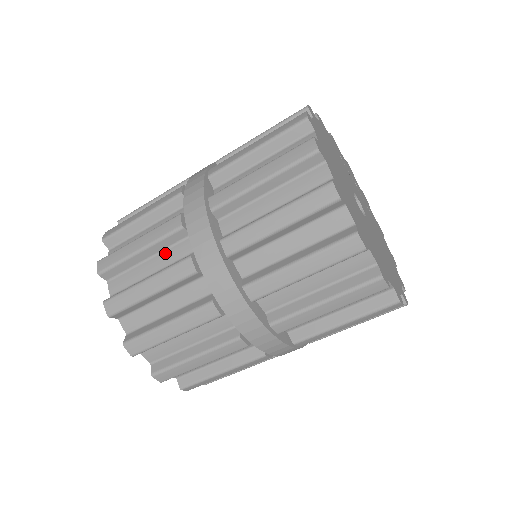
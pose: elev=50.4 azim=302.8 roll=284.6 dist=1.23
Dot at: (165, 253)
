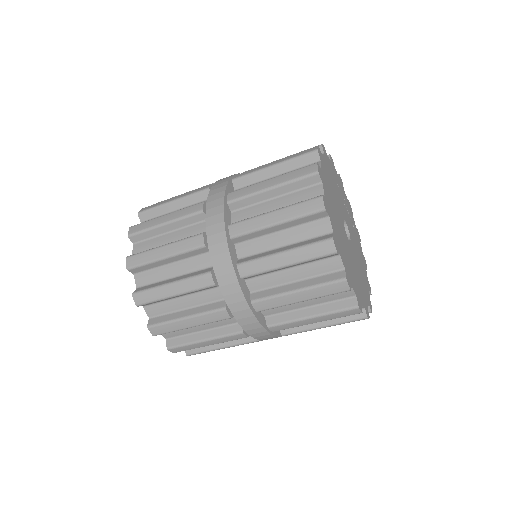
Dot at: (187, 261)
